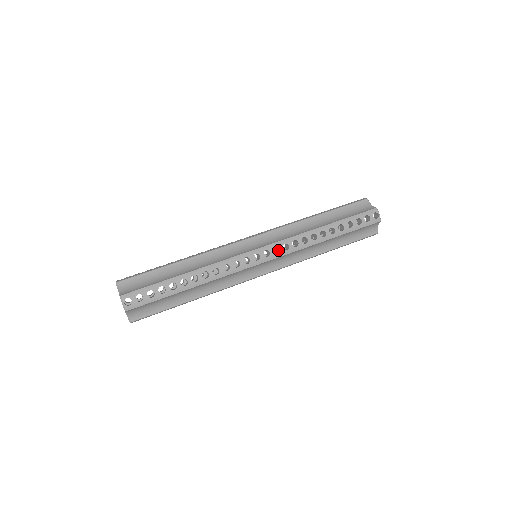
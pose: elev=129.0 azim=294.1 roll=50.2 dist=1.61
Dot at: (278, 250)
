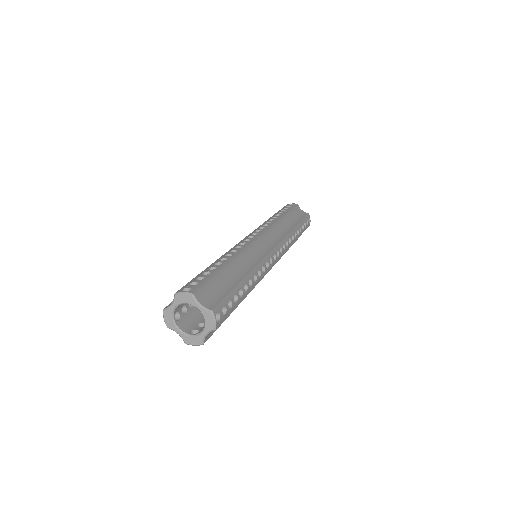
Dot at: occluded
